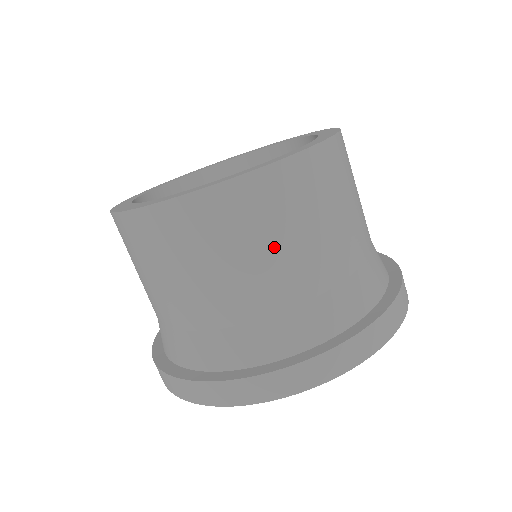
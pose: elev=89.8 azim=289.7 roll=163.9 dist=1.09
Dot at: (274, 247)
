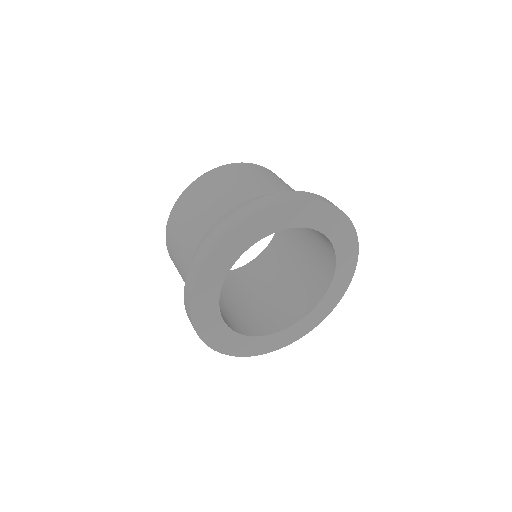
Dot at: (240, 181)
